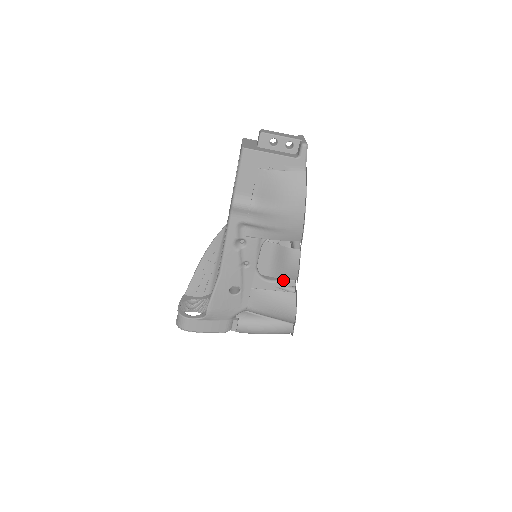
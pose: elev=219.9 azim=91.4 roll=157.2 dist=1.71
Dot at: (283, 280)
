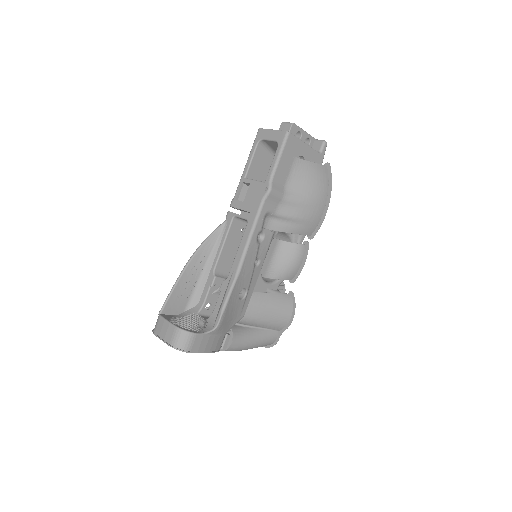
Dot at: (278, 282)
